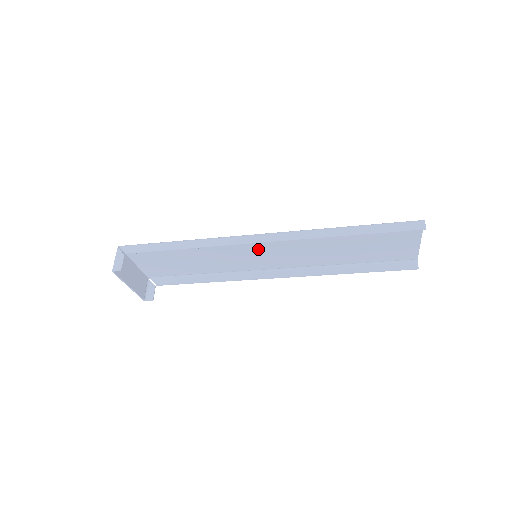
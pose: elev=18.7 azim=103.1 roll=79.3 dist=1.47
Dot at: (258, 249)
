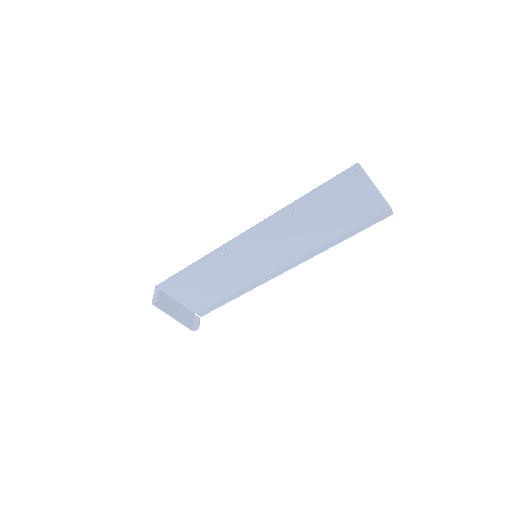
Dot at: (254, 248)
